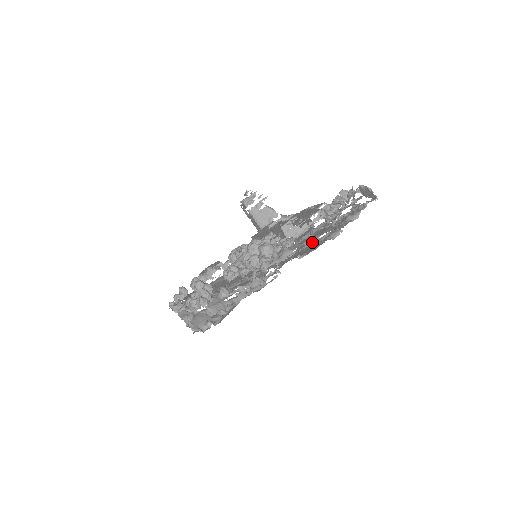
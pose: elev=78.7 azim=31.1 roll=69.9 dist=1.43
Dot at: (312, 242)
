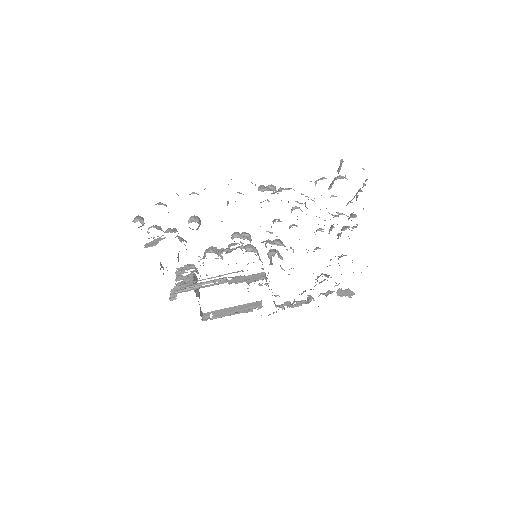
Dot at: occluded
